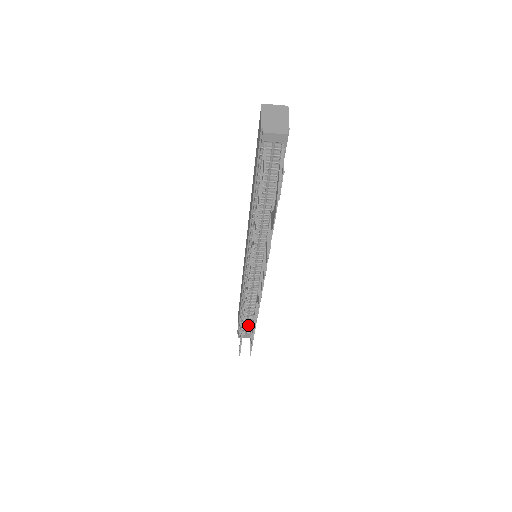
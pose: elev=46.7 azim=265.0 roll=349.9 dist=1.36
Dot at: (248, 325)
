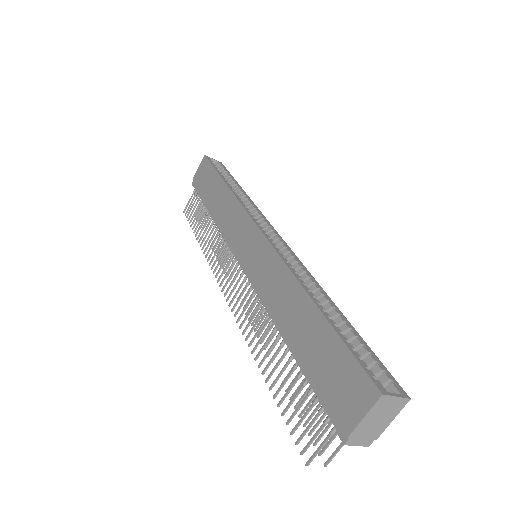
Dot at: occluded
